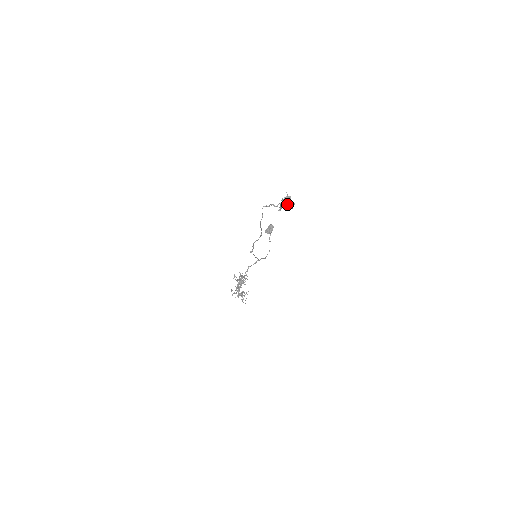
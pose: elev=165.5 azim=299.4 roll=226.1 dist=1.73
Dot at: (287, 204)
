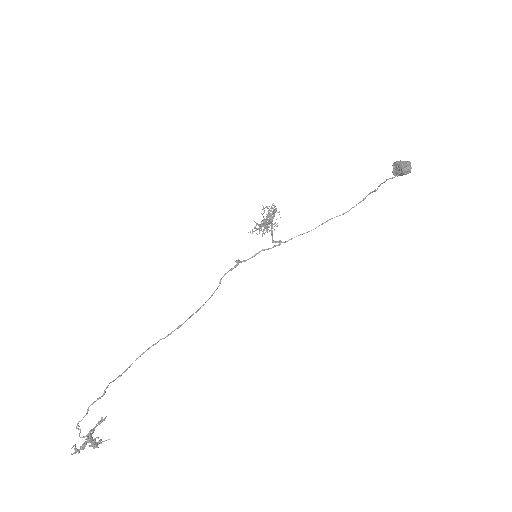
Dot at: (91, 440)
